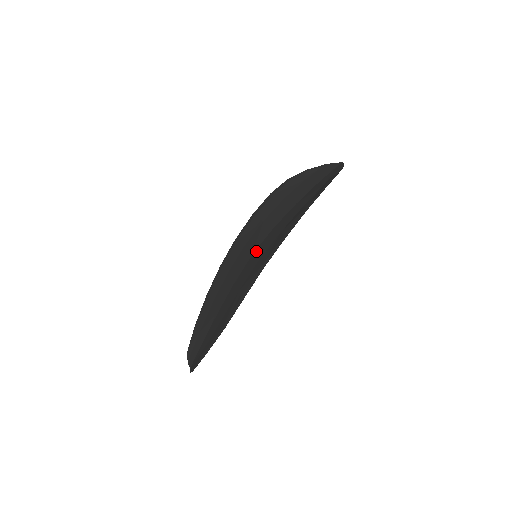
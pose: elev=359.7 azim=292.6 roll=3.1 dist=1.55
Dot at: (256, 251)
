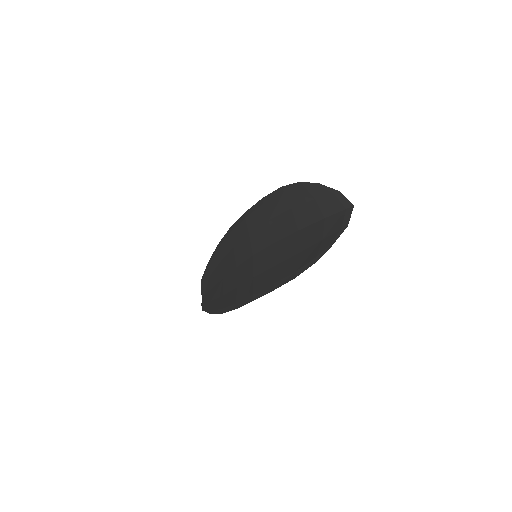
Dot at: (255, 257)
